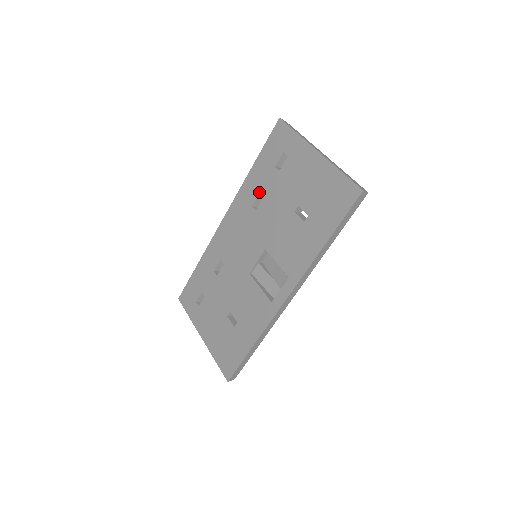
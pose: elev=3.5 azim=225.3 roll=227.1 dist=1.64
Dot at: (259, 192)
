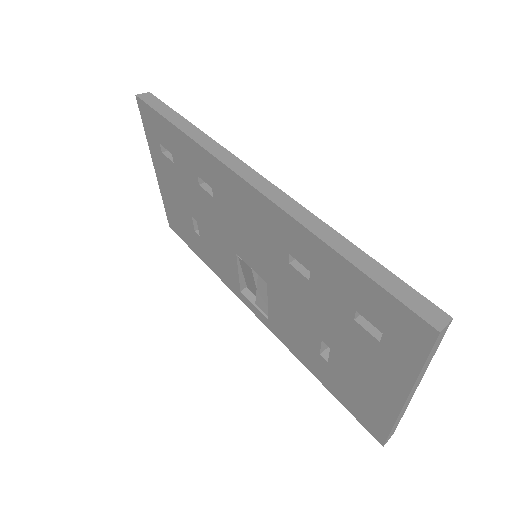
Dot at: (310, 271)
